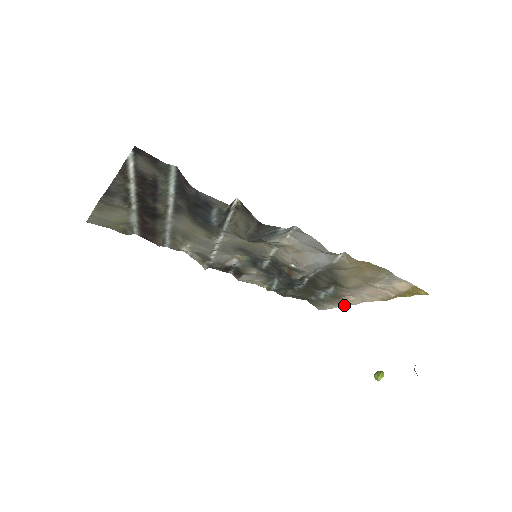
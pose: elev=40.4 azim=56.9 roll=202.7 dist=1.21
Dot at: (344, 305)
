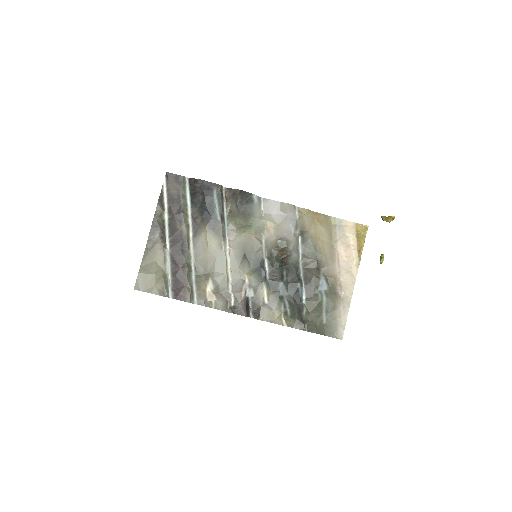
Dot at: (348, 306)
